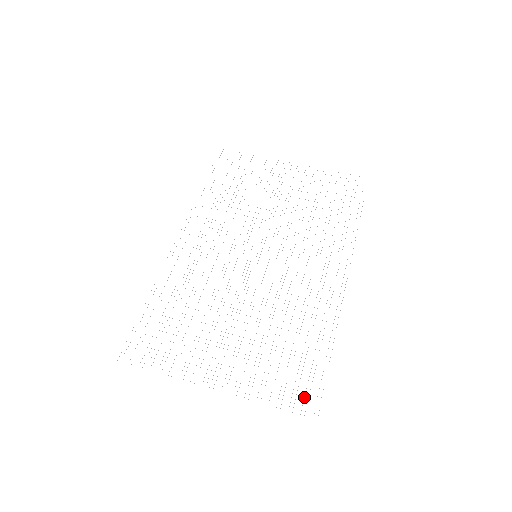
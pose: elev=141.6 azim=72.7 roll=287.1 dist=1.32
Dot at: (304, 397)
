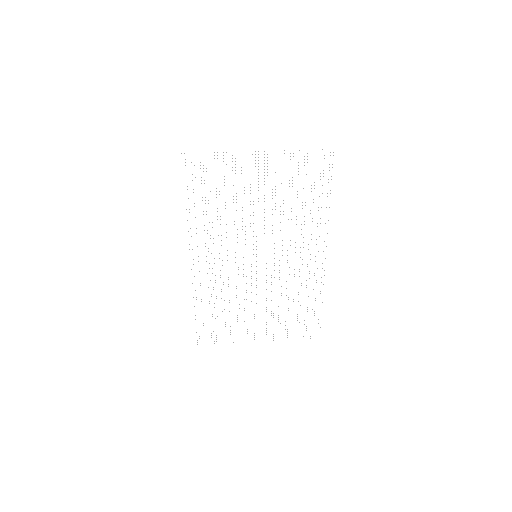
Dot at: occluded
